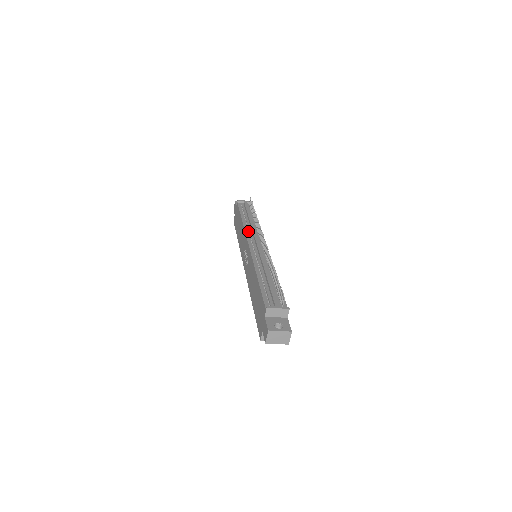
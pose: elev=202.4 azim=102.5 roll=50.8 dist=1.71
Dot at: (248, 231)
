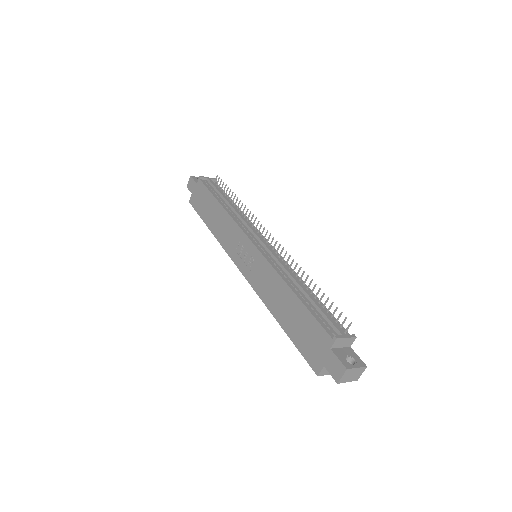
Dot at: (238, 222)
